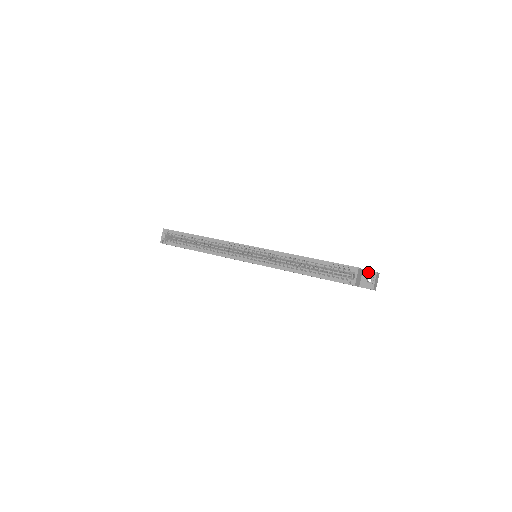
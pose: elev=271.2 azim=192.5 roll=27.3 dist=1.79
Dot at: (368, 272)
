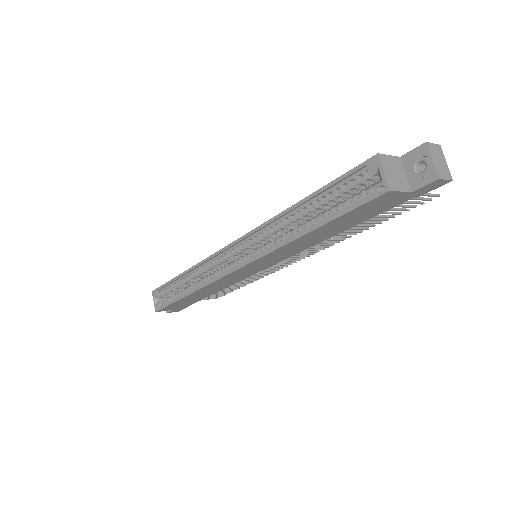
Dot at: (411, 155)
